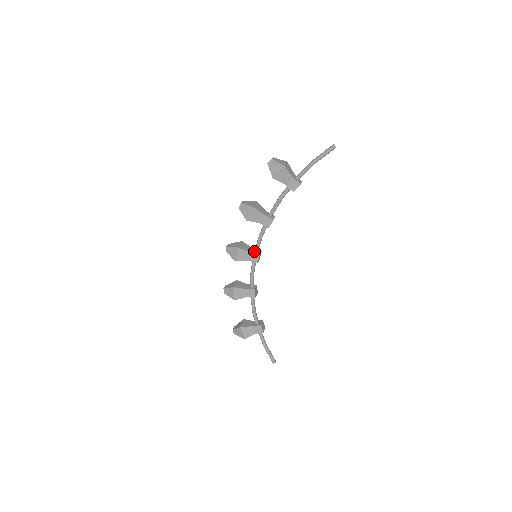
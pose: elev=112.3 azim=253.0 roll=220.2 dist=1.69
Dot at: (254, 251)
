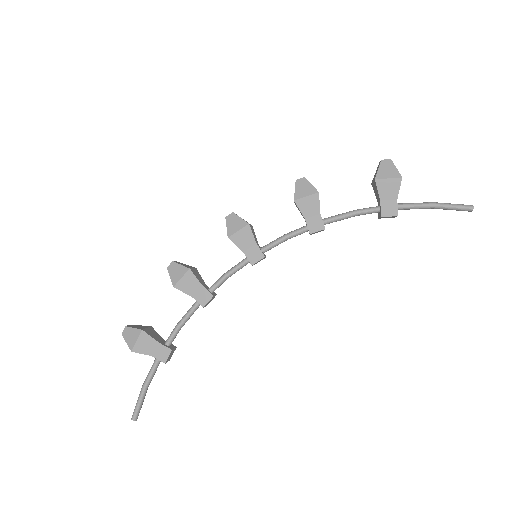
Dot at: (261, 247)
